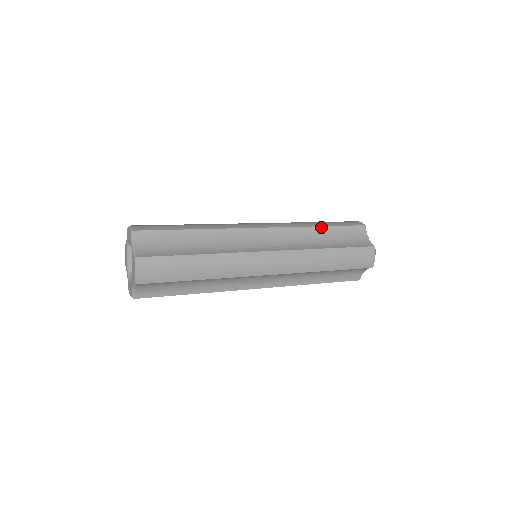
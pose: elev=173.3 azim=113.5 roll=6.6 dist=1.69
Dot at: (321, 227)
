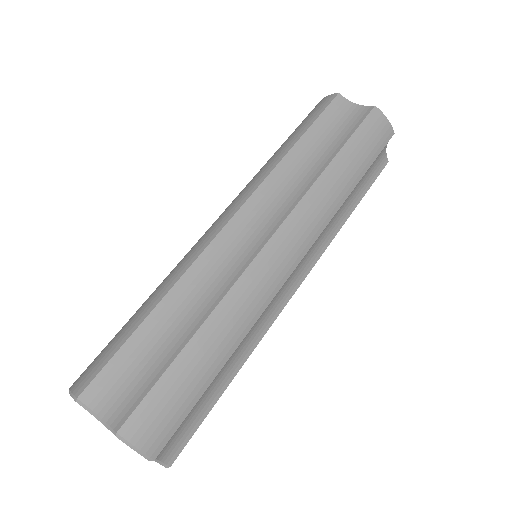
Dot at: (353, 189)
